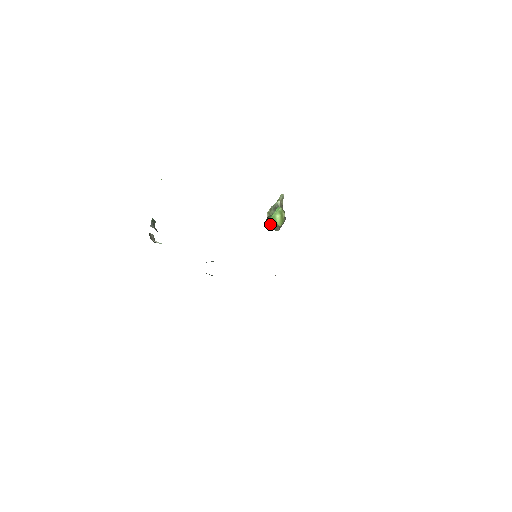
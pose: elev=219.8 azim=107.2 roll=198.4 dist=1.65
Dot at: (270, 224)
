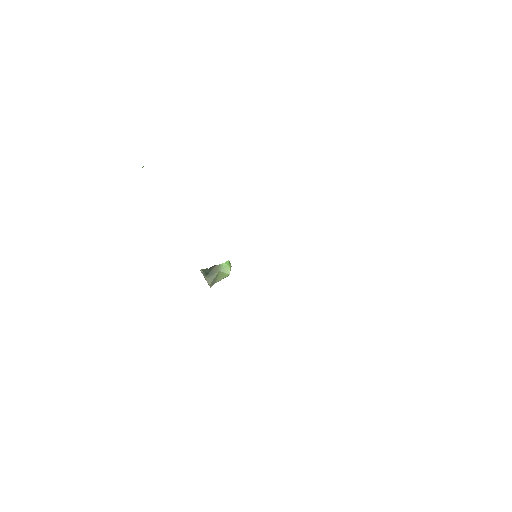
Dot at: (213, 273)
